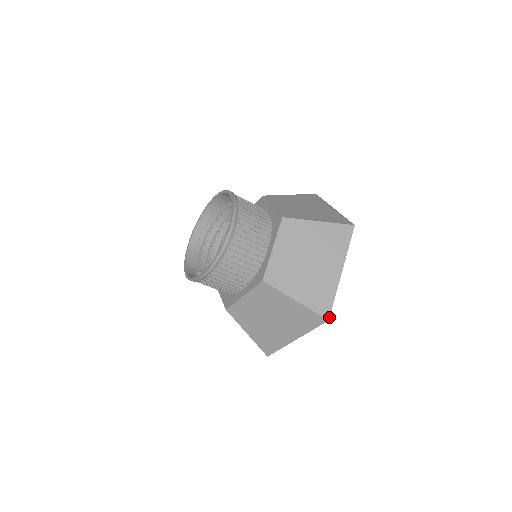
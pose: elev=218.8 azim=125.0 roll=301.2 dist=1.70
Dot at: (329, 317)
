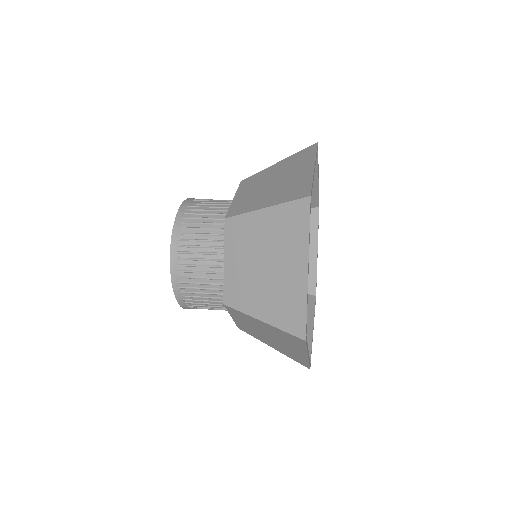
Dot at: (309, 368)
